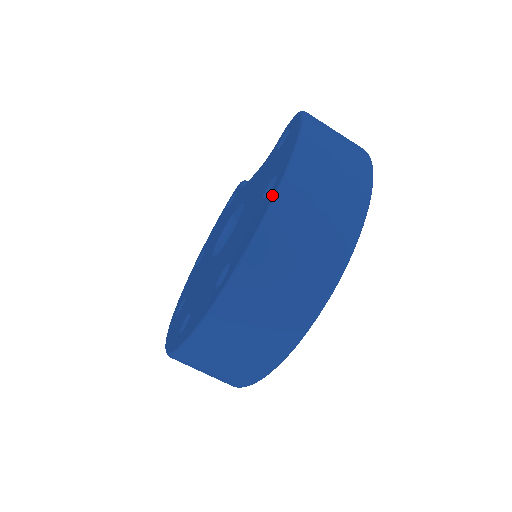
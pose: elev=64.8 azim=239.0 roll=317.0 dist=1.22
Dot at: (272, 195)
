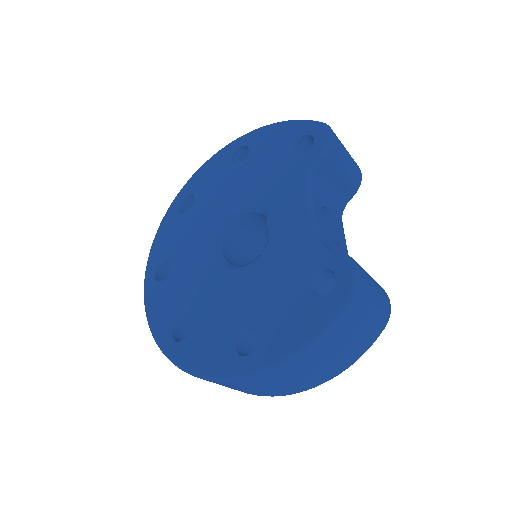
Dot at: (228, 371)
